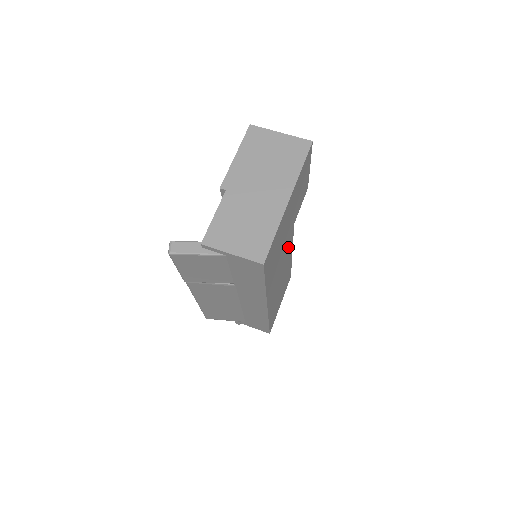
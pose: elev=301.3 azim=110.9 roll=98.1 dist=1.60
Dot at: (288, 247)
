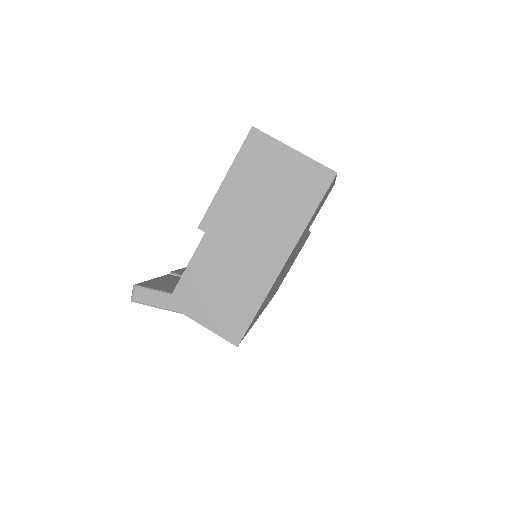
Dot at: (297, 250)
